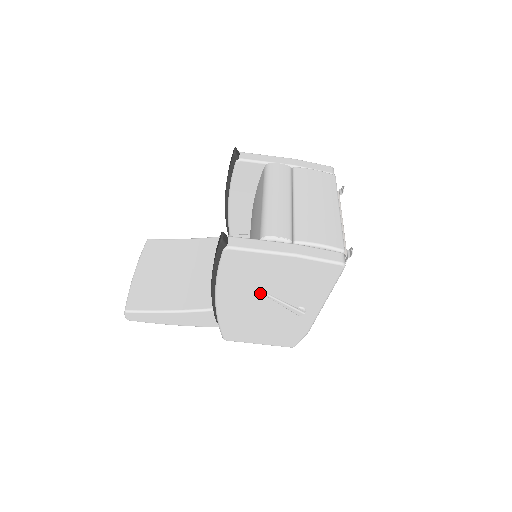
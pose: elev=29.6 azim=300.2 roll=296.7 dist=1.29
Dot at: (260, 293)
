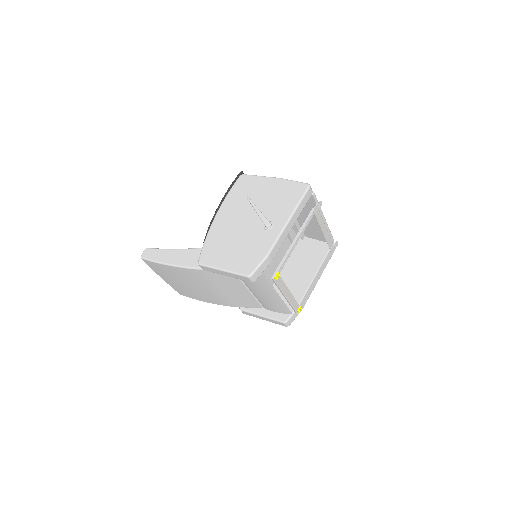
Dot at: (247, 210)
